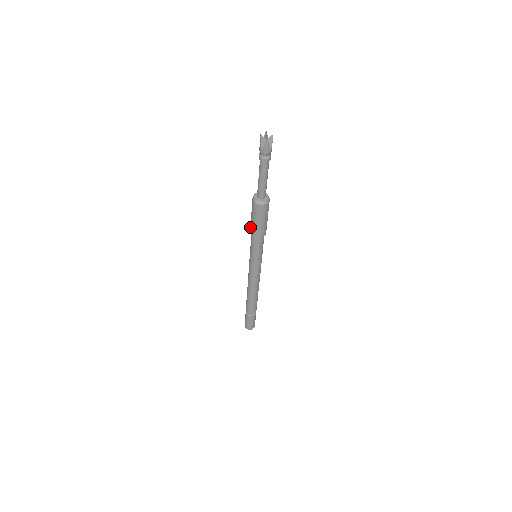
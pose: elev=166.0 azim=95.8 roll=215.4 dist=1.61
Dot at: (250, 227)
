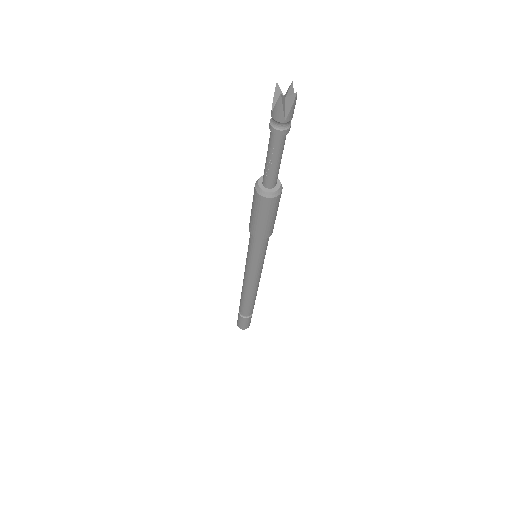
Dot at: (255, 232)
